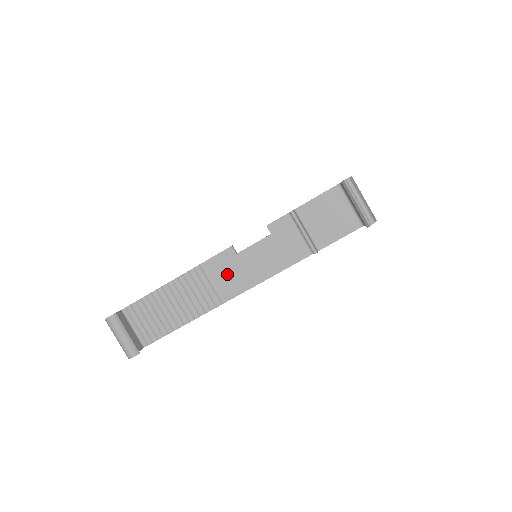
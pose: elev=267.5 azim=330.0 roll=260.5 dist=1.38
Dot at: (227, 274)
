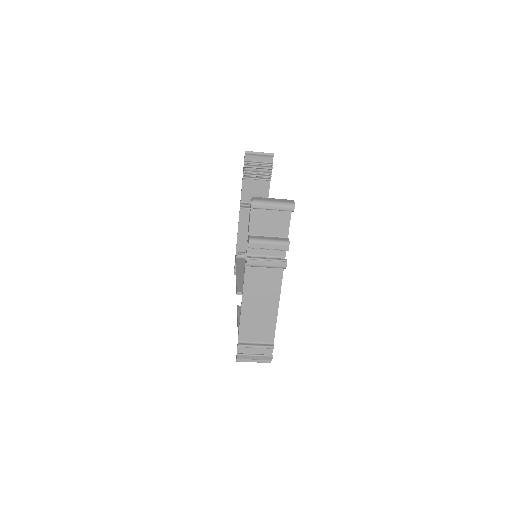
Dot at: occluded
